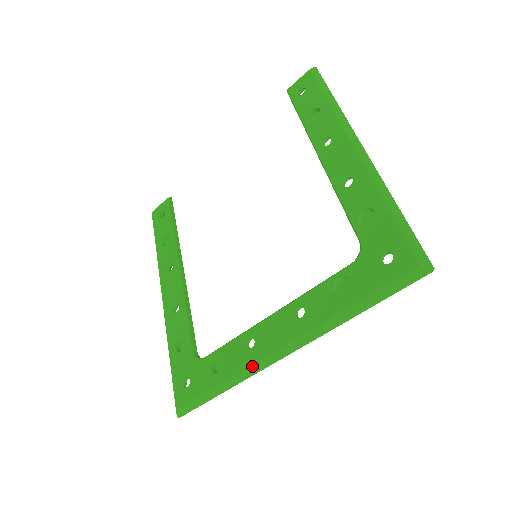
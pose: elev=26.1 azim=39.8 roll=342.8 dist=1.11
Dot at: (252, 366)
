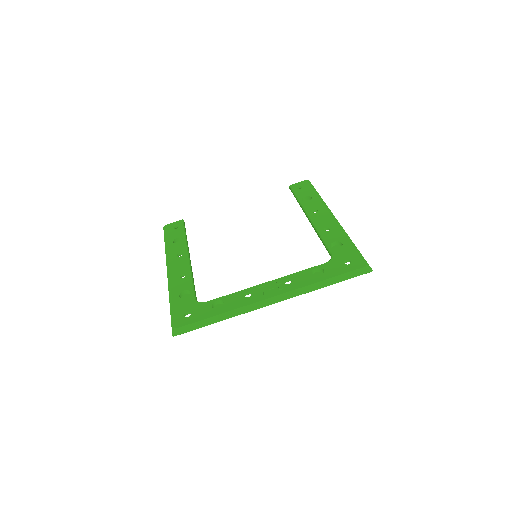
Dot at: (248, 306)
